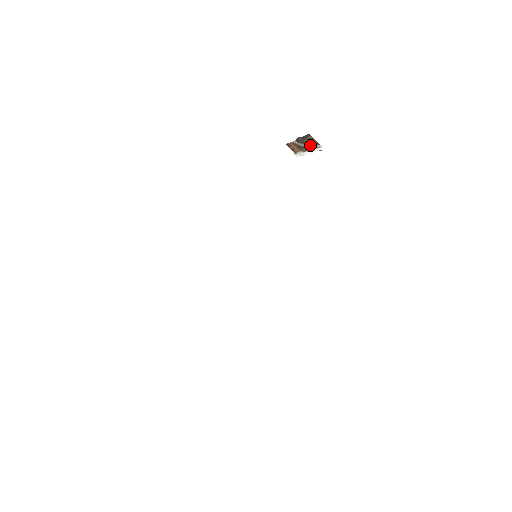
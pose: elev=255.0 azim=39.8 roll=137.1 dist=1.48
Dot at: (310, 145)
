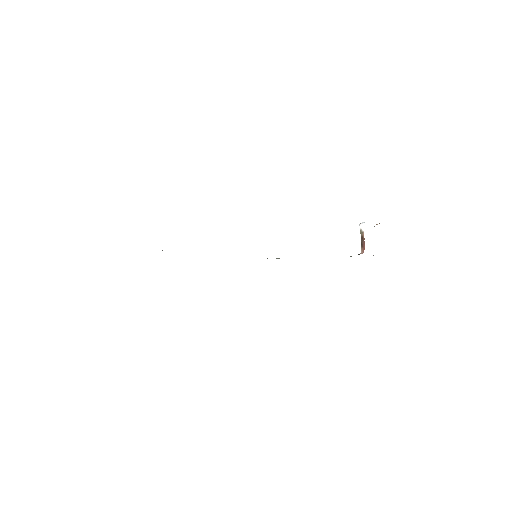
Dot at: occluded
